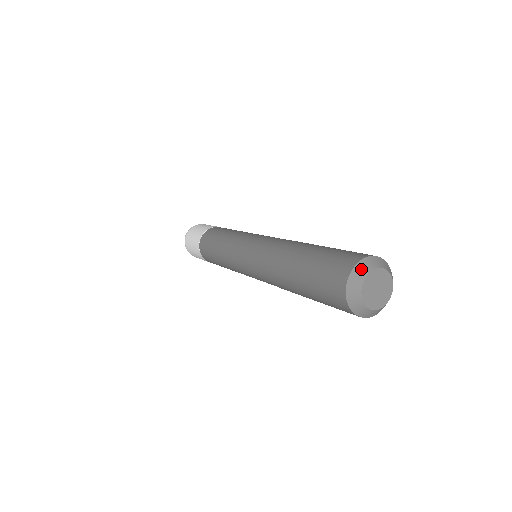
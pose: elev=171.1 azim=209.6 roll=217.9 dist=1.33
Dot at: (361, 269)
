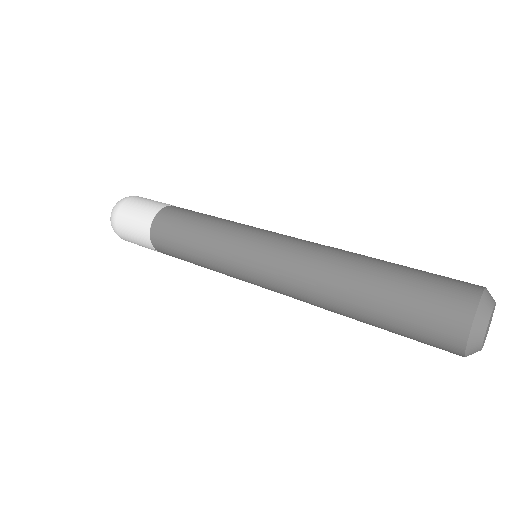
Dot at: (481, 318)
